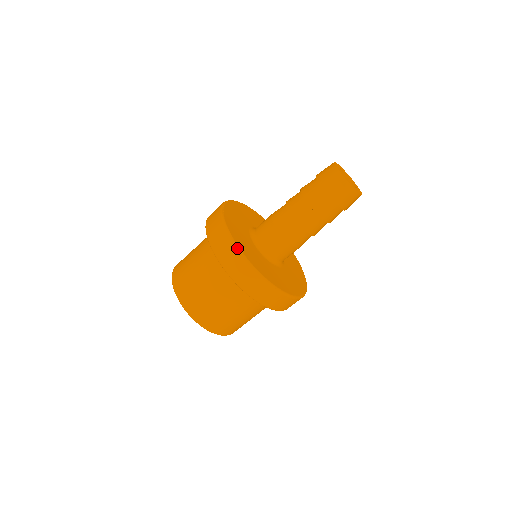
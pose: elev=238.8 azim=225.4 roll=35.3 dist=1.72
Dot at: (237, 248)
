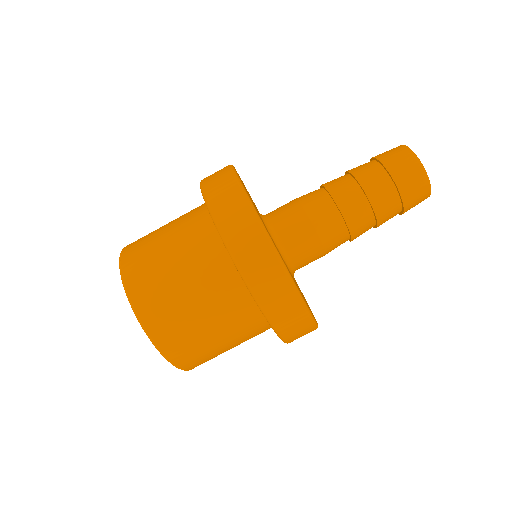
Dot at: (272, 245)
